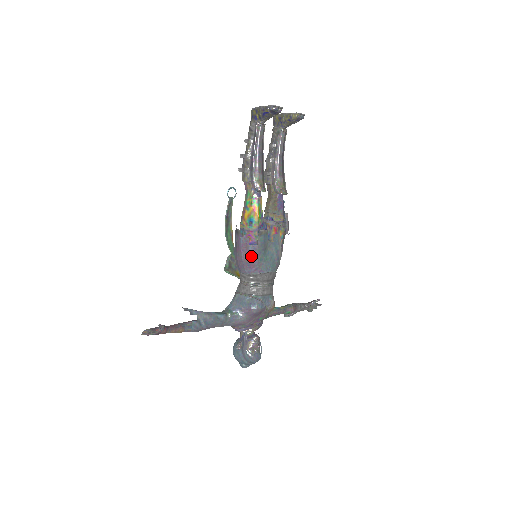
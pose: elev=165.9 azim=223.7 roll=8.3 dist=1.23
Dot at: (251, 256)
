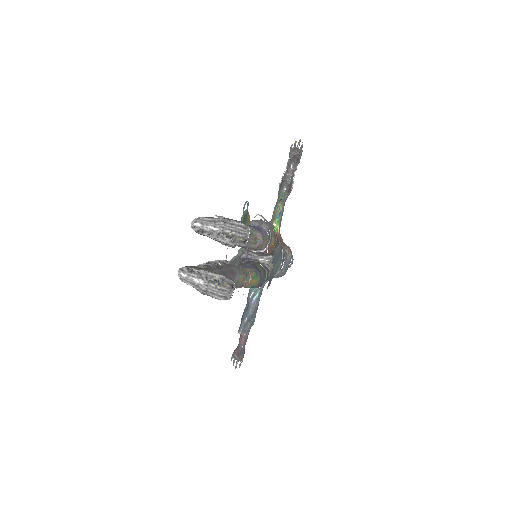
Dot at: occluded
